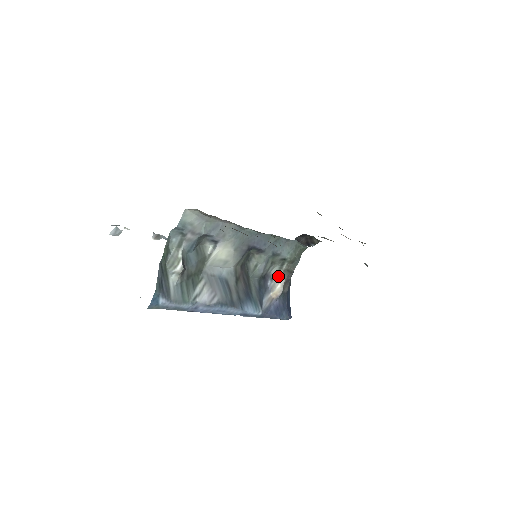
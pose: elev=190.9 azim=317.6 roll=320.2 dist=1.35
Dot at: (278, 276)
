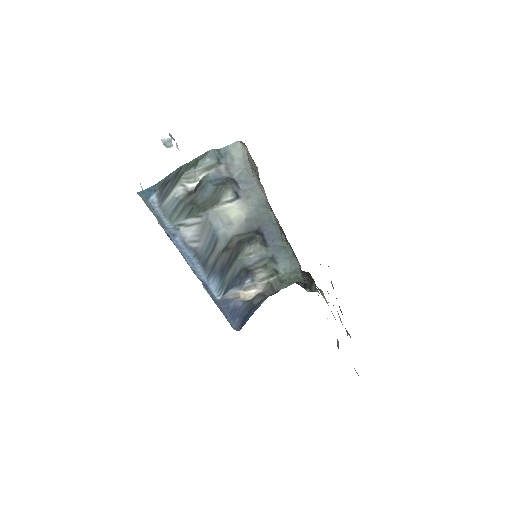
Dot at: (260, 282)
